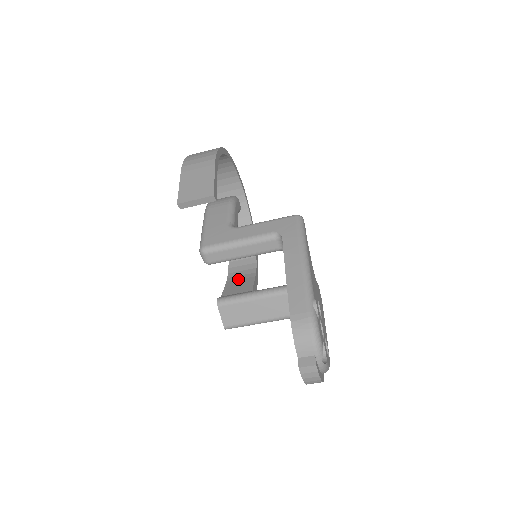
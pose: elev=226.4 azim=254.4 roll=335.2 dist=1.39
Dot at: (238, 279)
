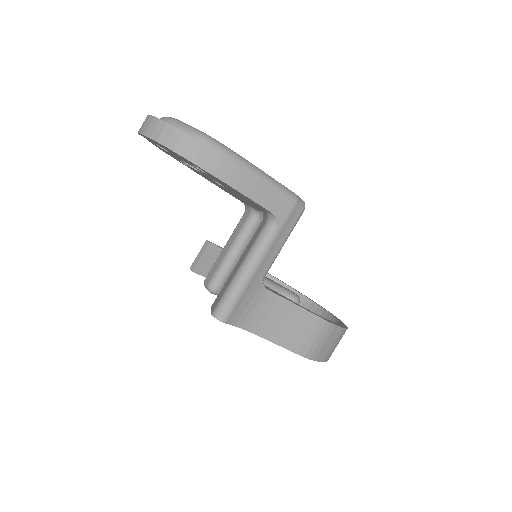
Dot at: occluded
